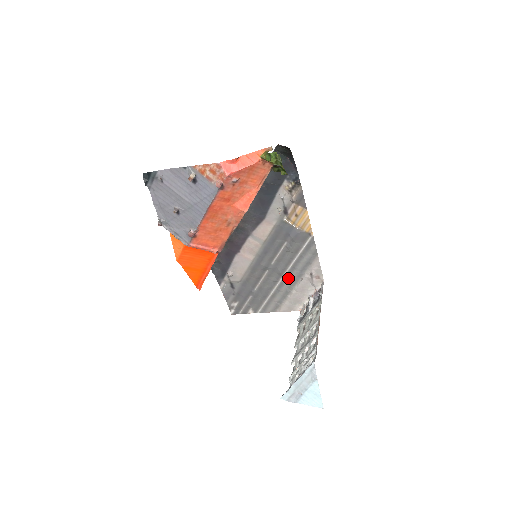
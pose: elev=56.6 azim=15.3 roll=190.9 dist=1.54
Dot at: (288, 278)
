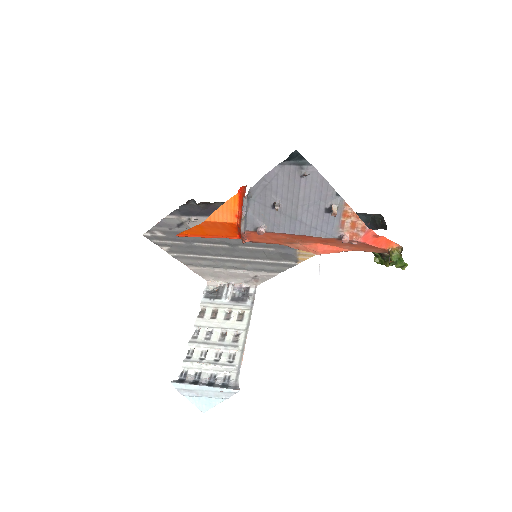
Dot at: (235, 262)
